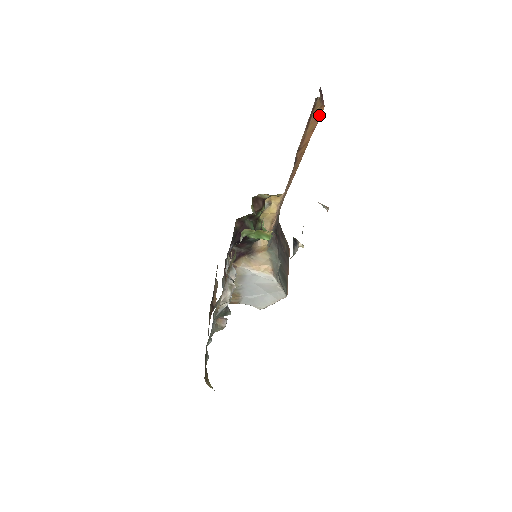
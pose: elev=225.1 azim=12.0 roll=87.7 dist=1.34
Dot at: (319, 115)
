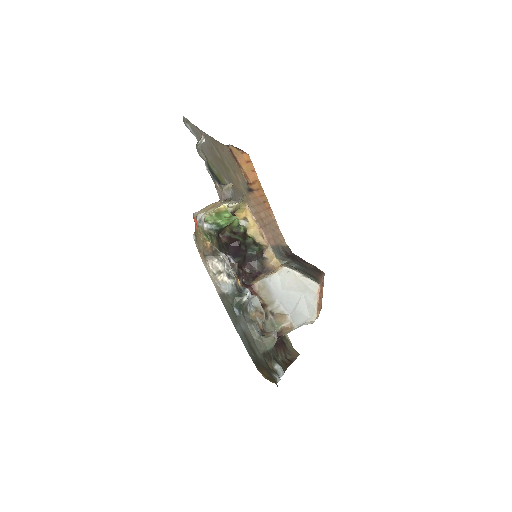
Dot at: (248, 160)
